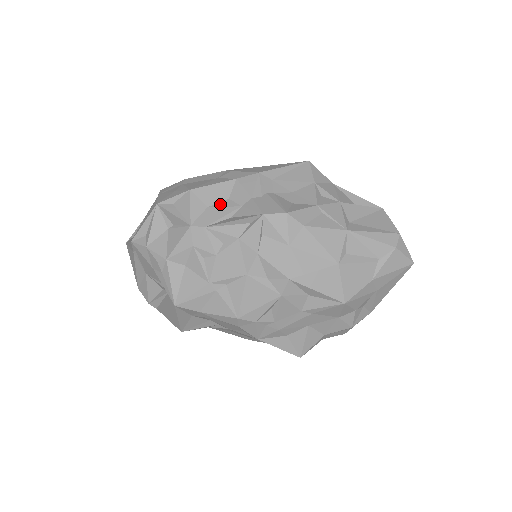
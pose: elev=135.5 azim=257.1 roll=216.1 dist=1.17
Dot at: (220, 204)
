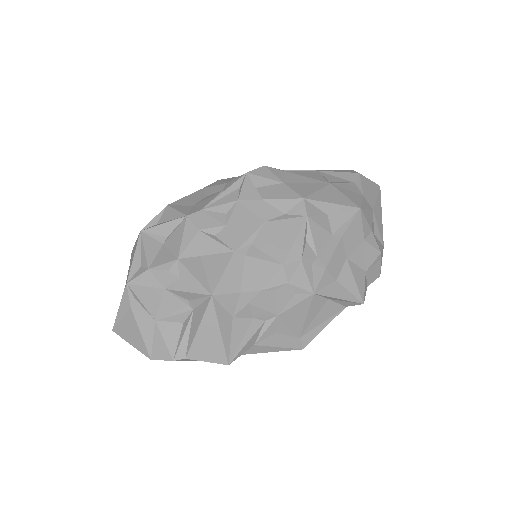
Dot at: (202, 200)
